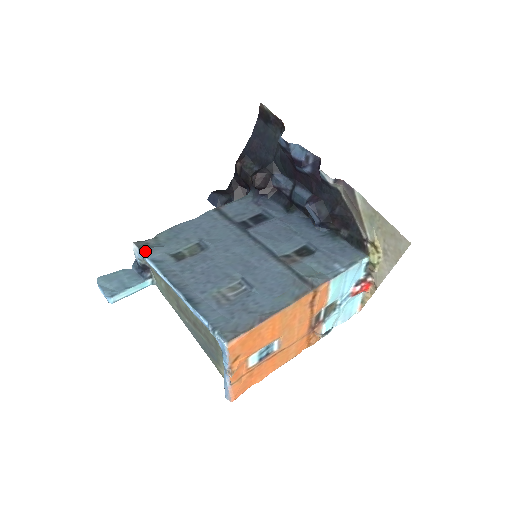
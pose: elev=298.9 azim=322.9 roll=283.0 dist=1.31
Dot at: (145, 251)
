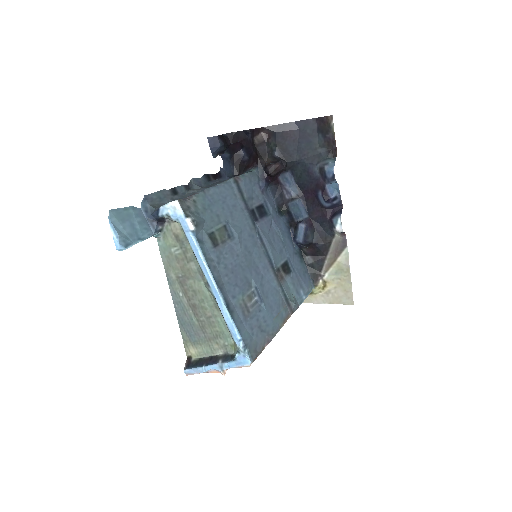
Dot at: (195, 225)
